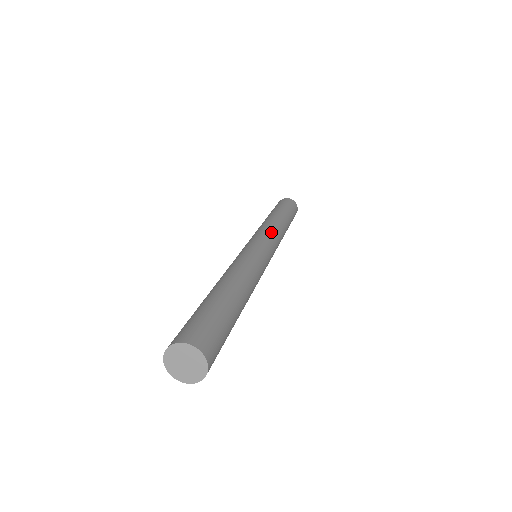
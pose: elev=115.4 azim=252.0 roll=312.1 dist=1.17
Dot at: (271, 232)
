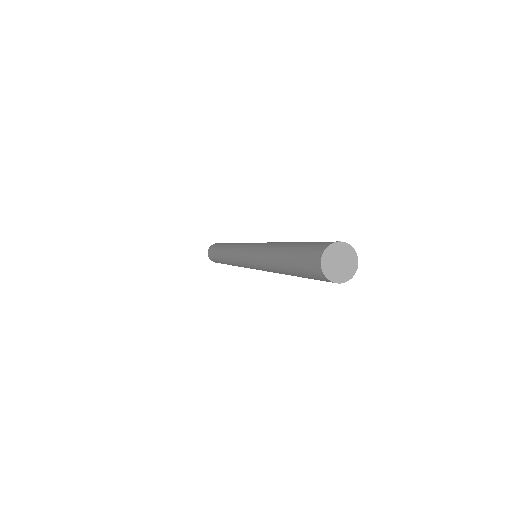
Dot at: (242, 243)
